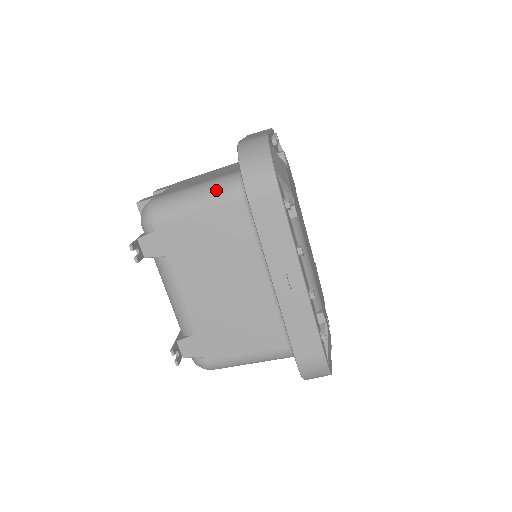
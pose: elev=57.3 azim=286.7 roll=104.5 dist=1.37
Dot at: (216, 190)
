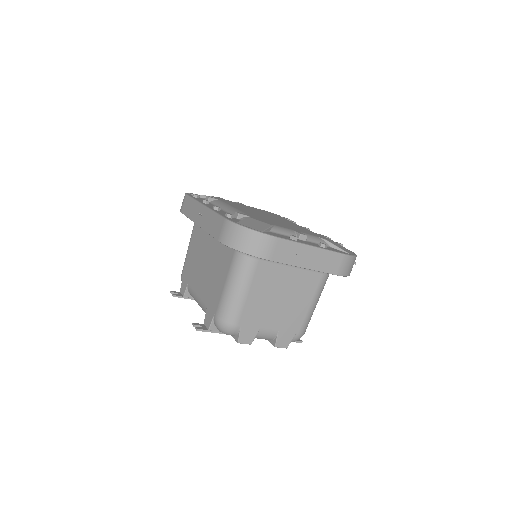
Dot at: occluded
